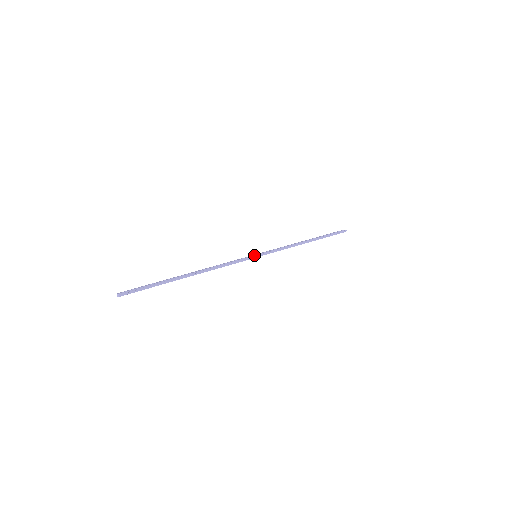
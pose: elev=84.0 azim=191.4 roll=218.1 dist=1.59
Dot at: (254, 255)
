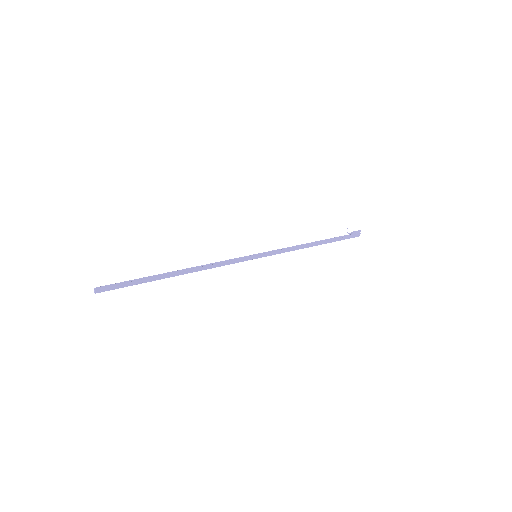
Dot at: (253, 255)
